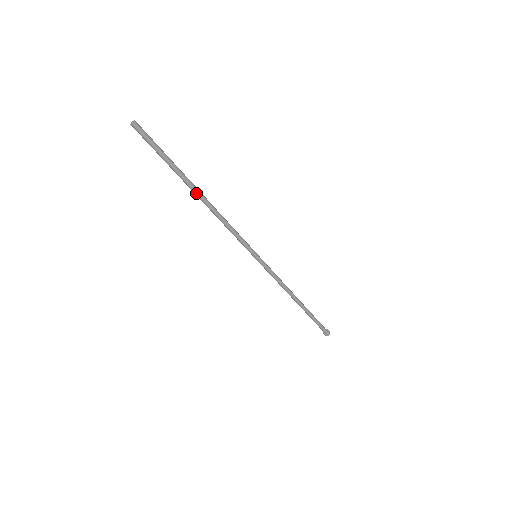
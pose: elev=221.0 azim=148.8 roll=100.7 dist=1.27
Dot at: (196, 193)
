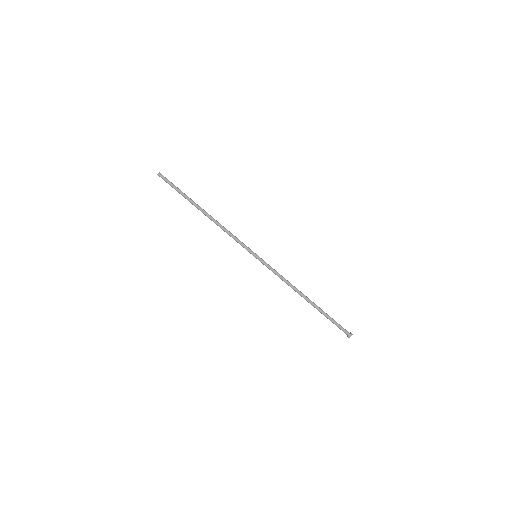
Dot at: (201, 211)
